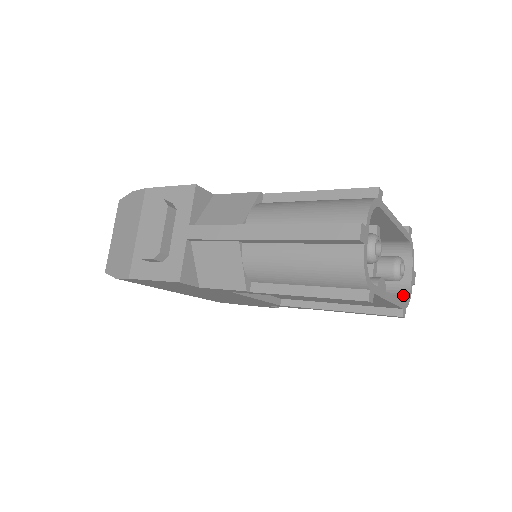
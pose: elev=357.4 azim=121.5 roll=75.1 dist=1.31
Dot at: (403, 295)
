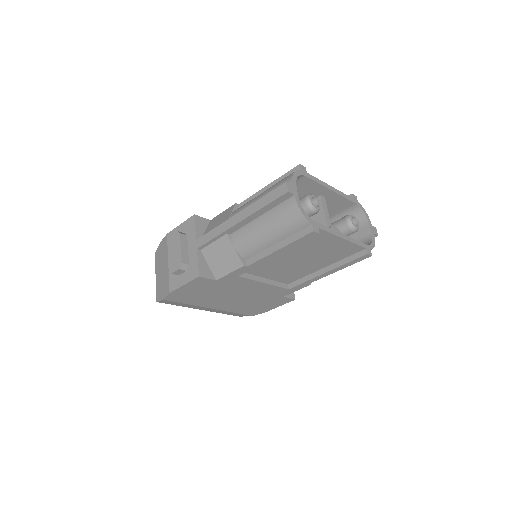
Dot at: (368, 243)
